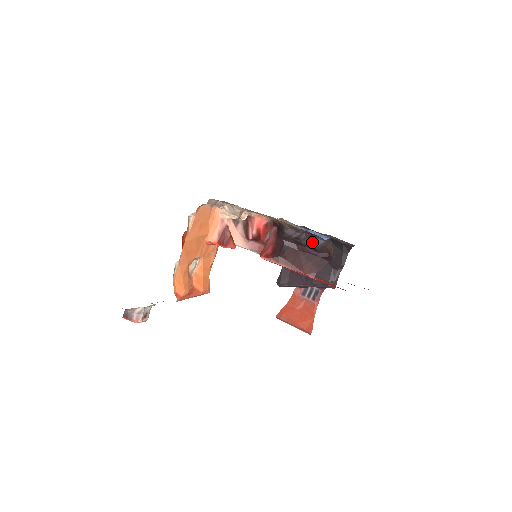
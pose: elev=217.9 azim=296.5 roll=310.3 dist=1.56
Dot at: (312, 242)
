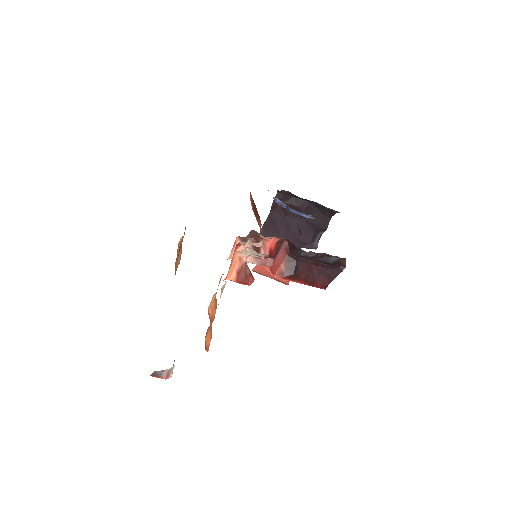
Dot at: (327, 259)
